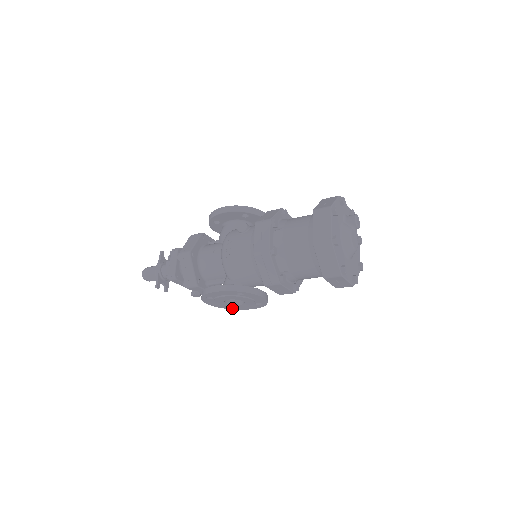
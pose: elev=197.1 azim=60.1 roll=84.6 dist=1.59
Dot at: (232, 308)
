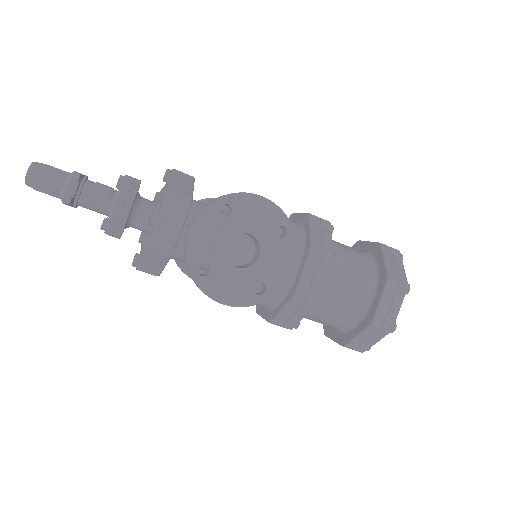
Dot at: (201, 278)
